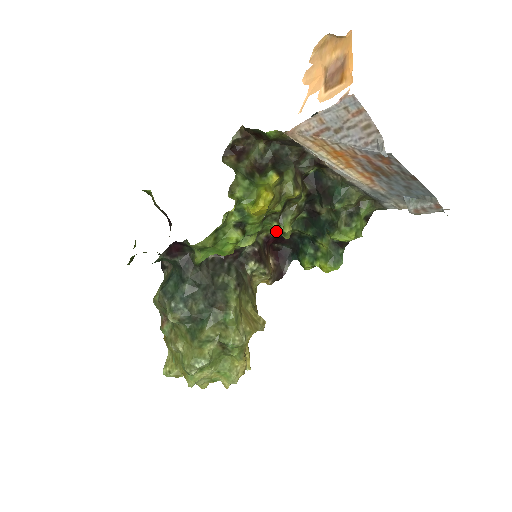
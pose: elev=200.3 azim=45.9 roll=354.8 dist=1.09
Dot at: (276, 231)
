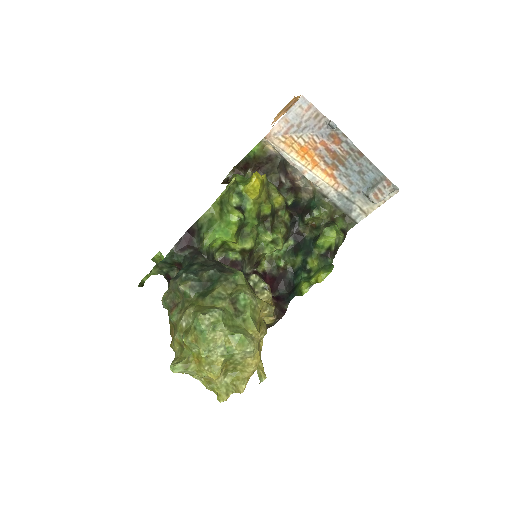
Dot at: (270, 248)
